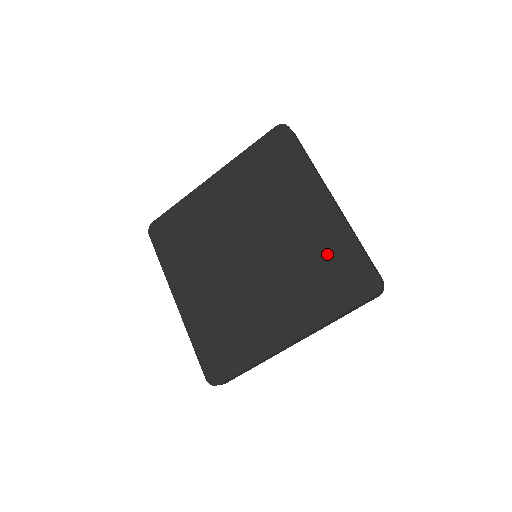
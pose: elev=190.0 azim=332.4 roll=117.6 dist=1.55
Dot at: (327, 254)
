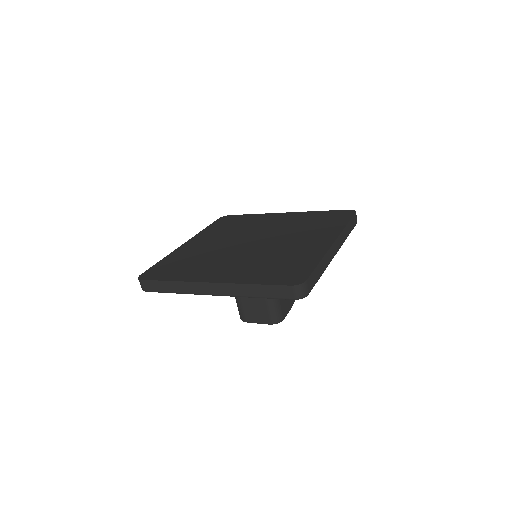
Dot at: (309, 219)
